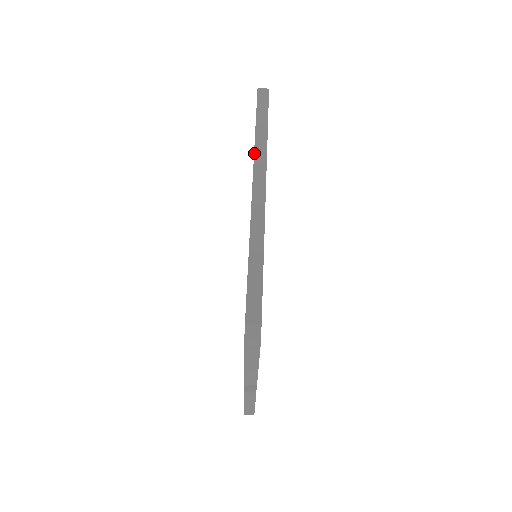
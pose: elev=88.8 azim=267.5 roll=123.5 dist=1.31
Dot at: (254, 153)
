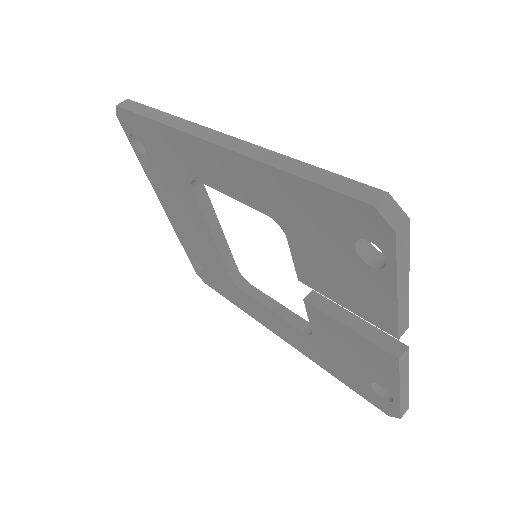
Dot at: (177, 129)
